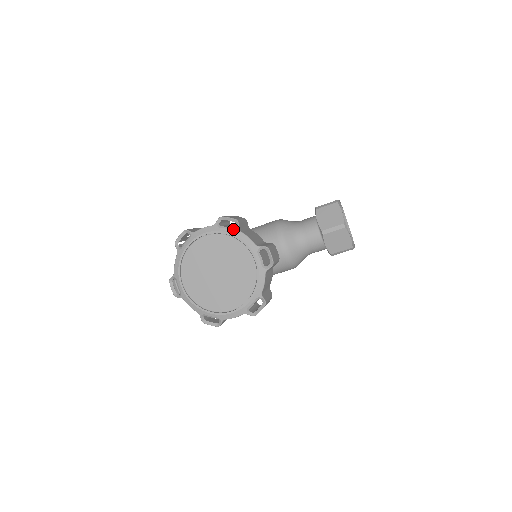
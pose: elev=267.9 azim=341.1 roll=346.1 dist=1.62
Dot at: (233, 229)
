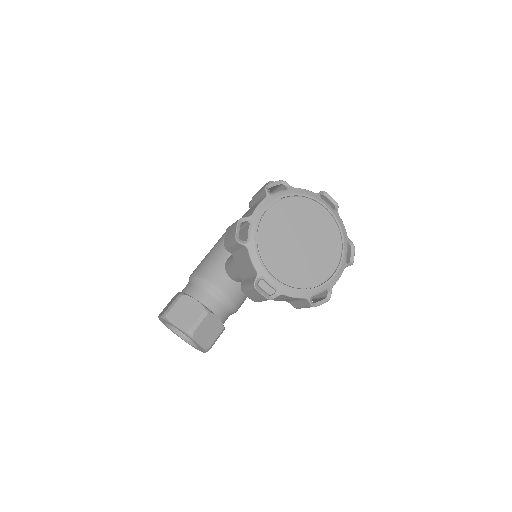
Dot at: (287, 189)
